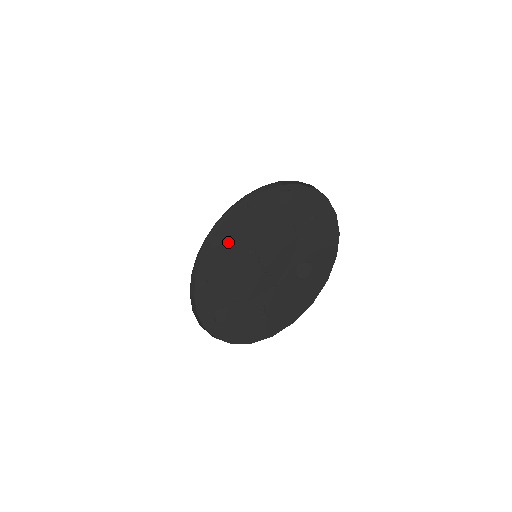
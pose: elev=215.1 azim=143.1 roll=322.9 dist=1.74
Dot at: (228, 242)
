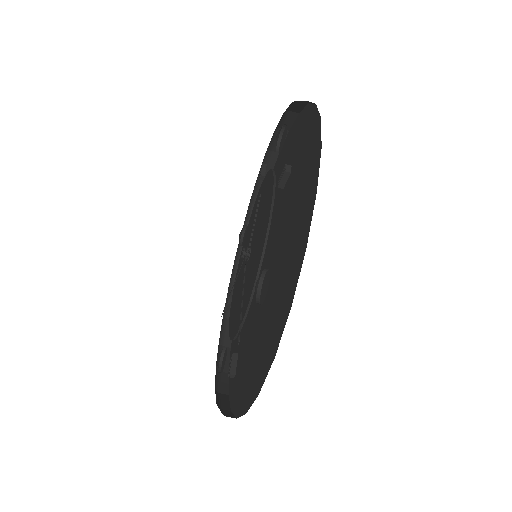
Dot at: (245, 235)
